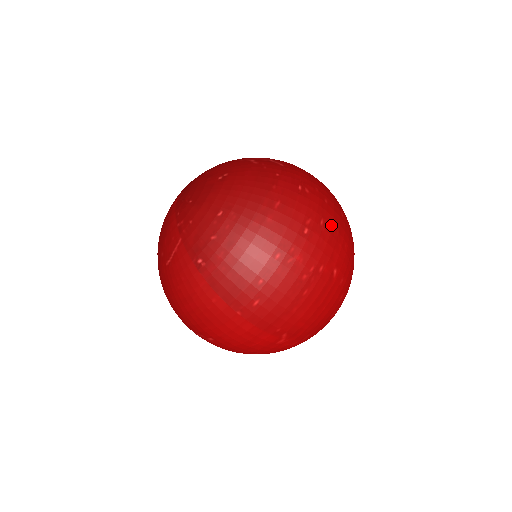
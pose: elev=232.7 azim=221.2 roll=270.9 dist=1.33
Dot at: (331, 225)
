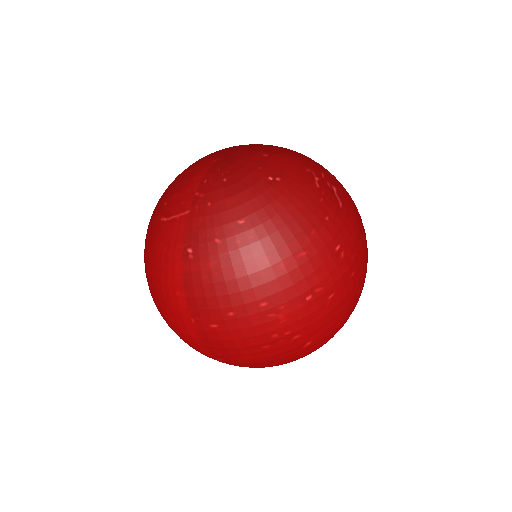
Dot at: (338, 302)
